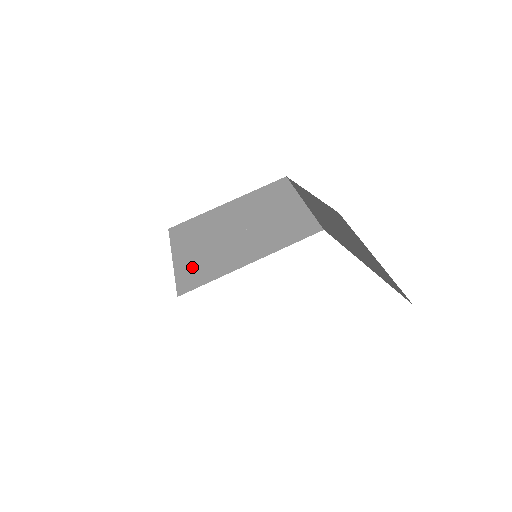
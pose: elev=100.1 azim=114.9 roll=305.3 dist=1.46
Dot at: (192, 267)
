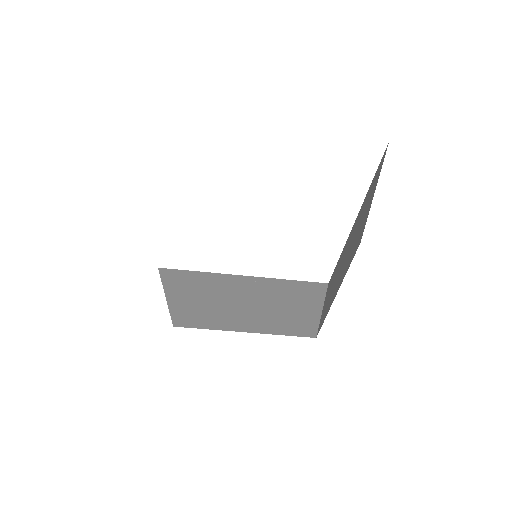
Dot at: occluded
